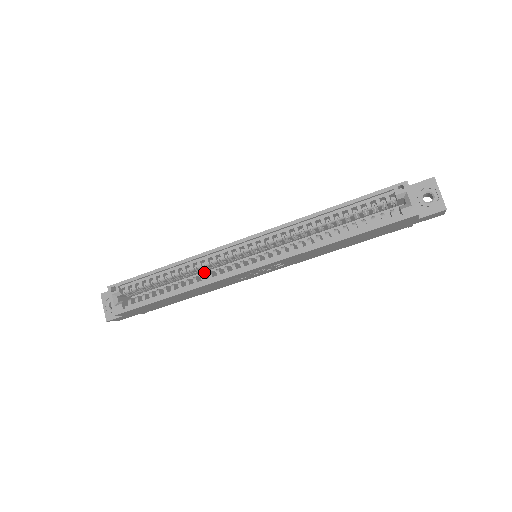
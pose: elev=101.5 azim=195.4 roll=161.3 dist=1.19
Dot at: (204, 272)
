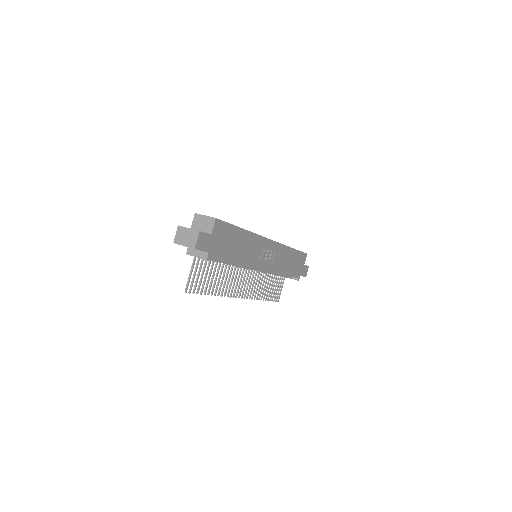
Dot at: occluded
